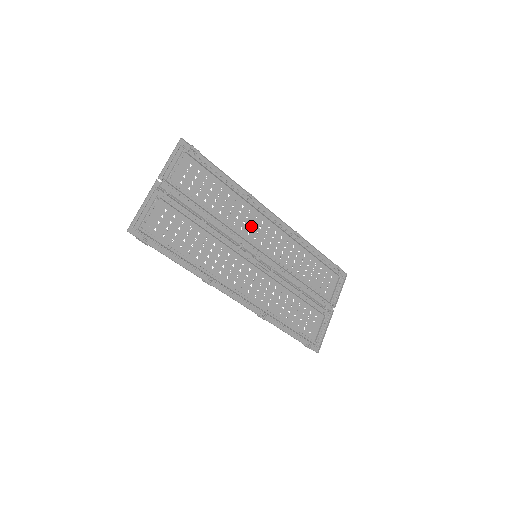
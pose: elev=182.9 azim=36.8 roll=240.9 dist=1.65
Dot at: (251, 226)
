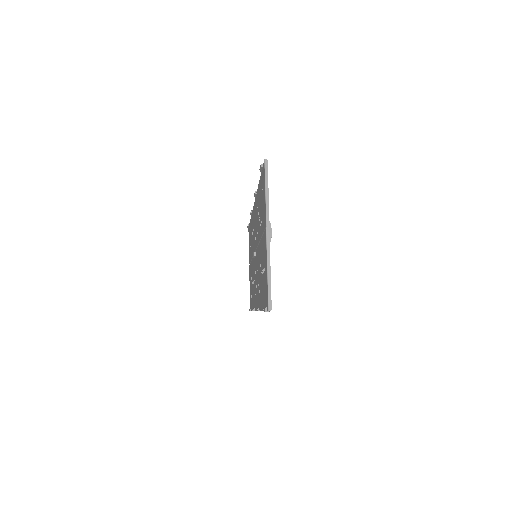
Dot at: occluded
